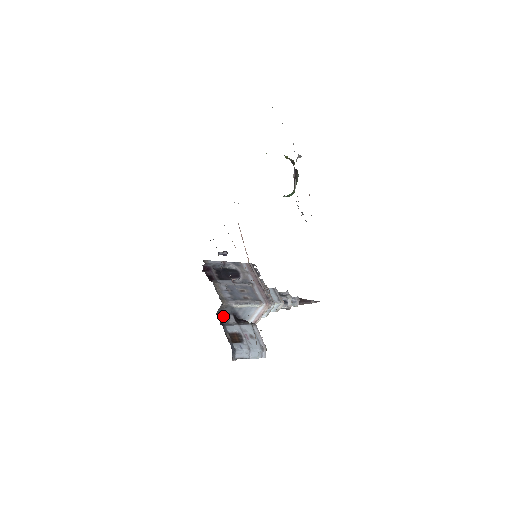
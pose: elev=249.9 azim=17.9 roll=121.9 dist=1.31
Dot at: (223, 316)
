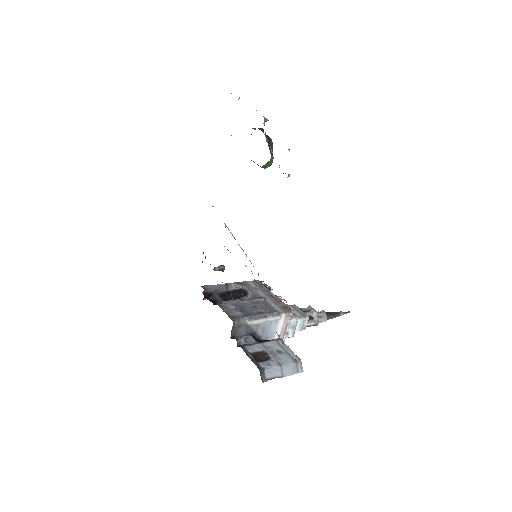
Dot at: occluded
